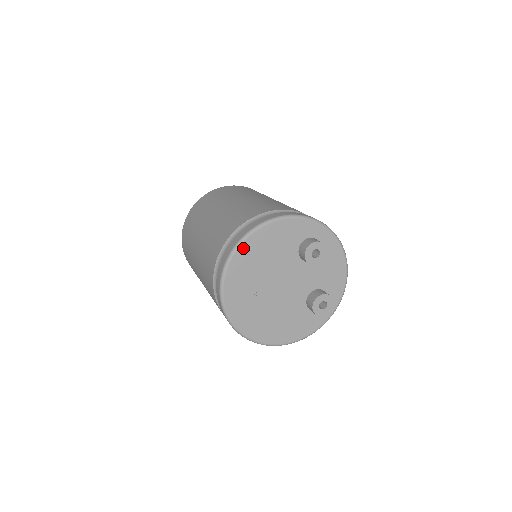
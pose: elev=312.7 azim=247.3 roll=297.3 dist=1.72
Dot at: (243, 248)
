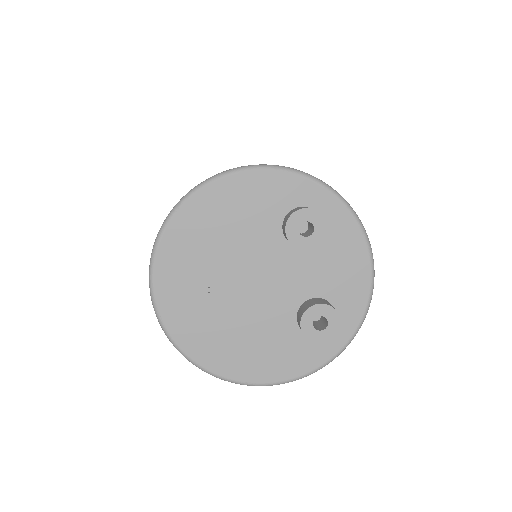
Dot at: (187, 210)
